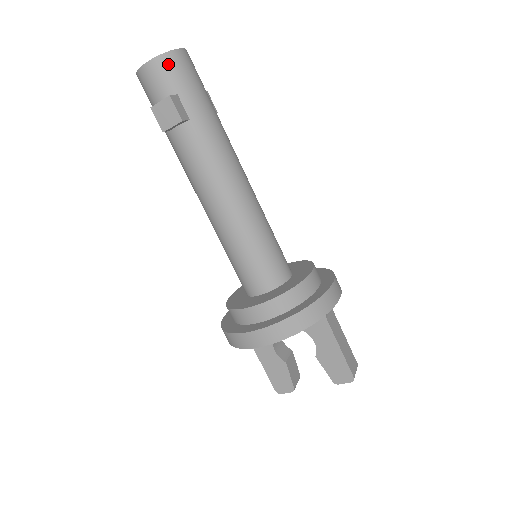
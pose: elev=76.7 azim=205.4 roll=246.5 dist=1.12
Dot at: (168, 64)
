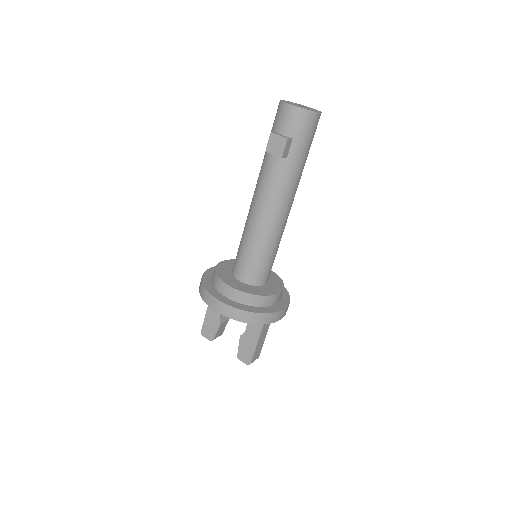
Dot at: (303, 117)
